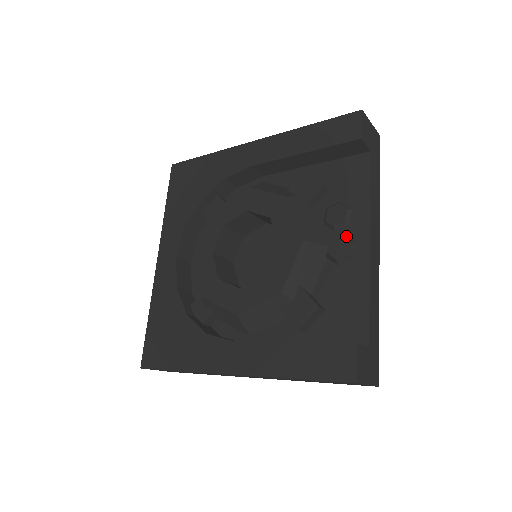
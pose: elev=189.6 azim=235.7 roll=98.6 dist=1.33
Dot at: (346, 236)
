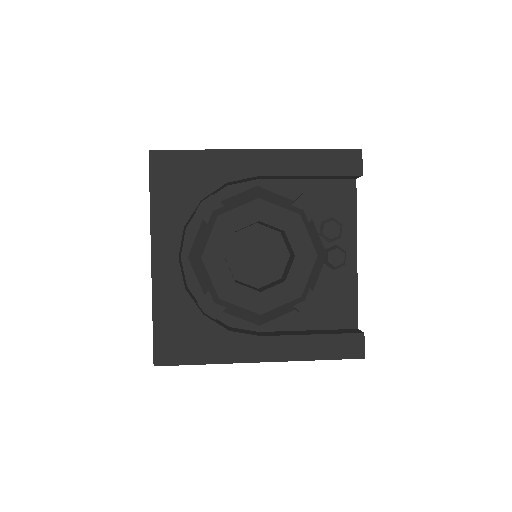
Dot at: (340, 248)
